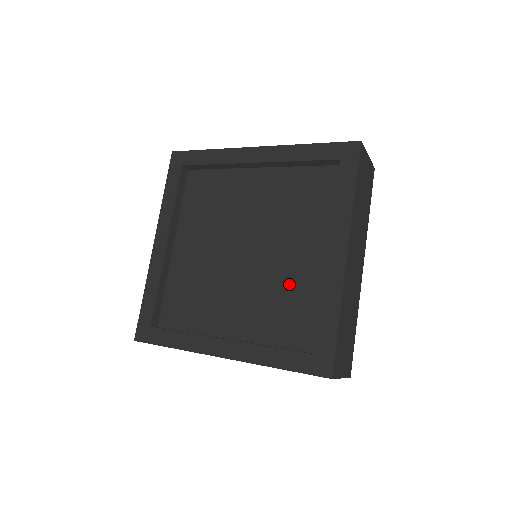
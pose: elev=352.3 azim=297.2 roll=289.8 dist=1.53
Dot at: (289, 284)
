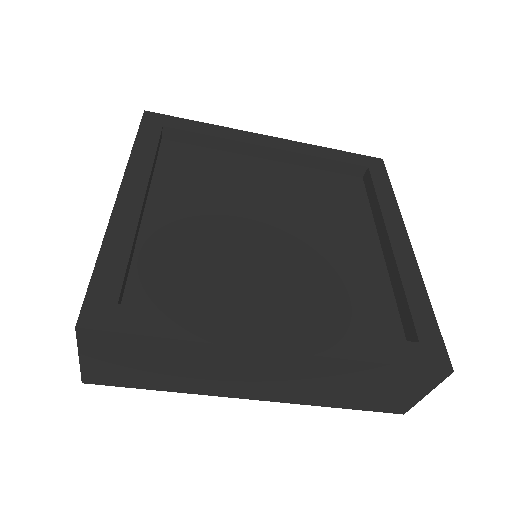
Dot at: (341, 272)
